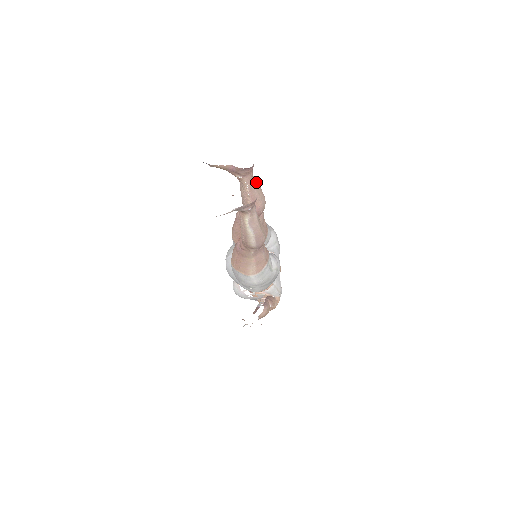
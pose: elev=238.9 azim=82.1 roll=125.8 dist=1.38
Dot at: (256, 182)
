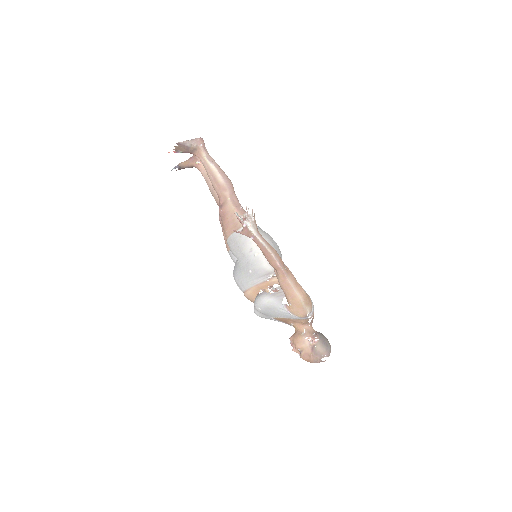
Dot at: occluded
